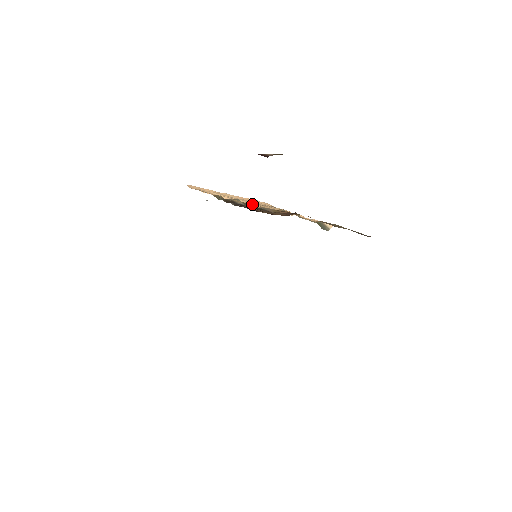
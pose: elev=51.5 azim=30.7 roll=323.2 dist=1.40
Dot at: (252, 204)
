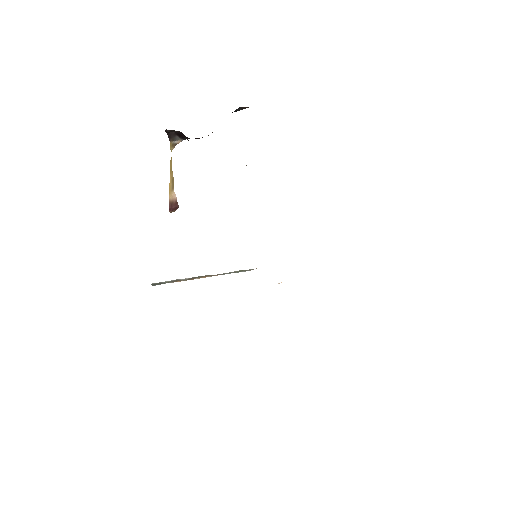
Dot at: occluded
